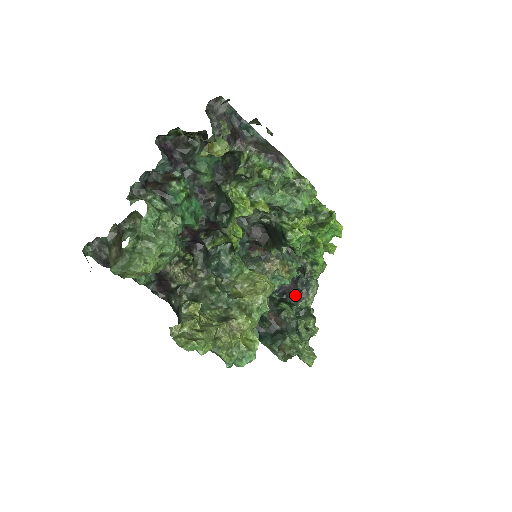
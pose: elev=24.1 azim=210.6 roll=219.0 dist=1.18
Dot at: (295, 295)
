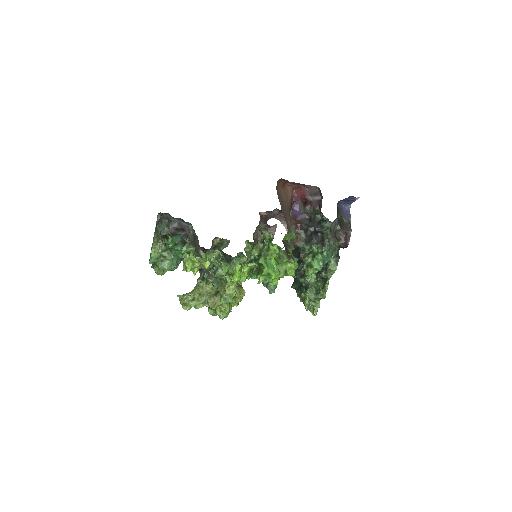
Dot at: occluded
